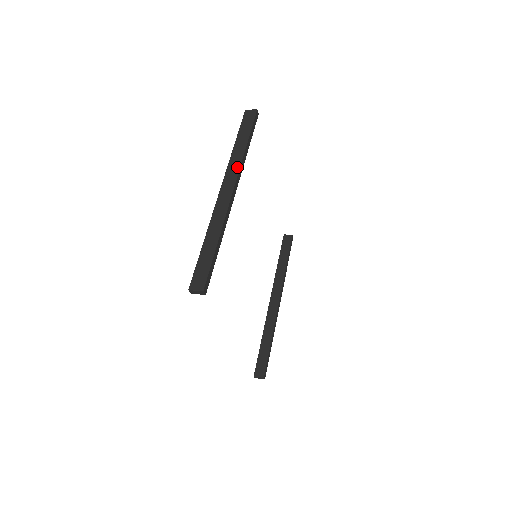
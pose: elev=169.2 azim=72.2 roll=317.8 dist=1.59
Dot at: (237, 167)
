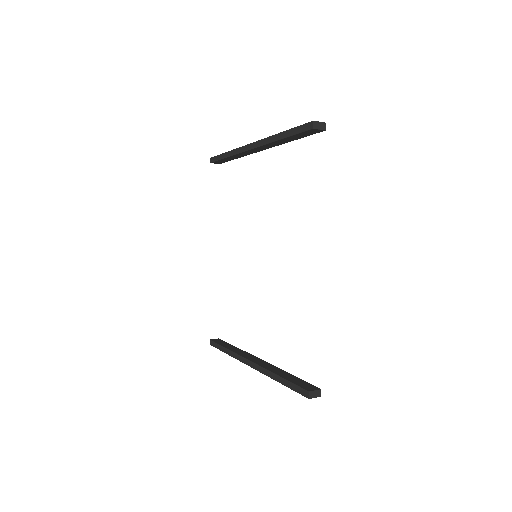
Dot at: occluded
